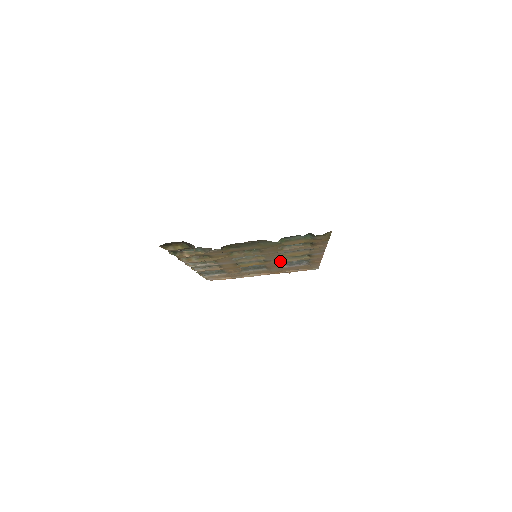
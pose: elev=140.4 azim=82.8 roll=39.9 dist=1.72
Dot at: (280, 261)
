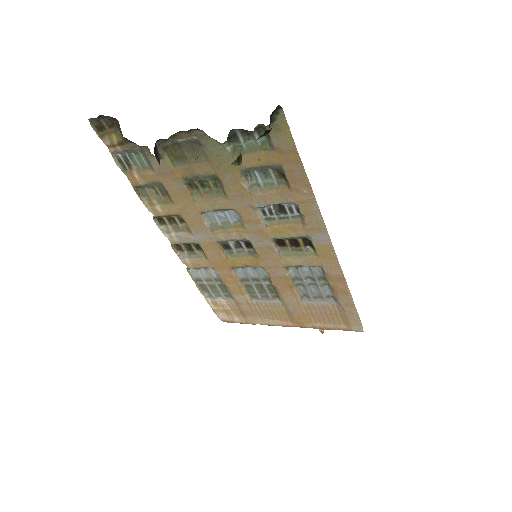
Dot at: (278, 259)
